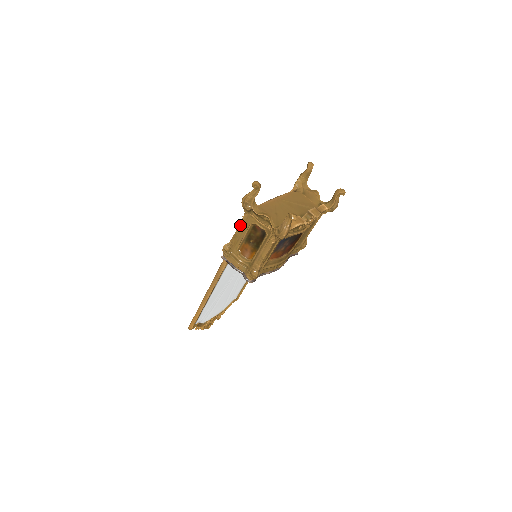
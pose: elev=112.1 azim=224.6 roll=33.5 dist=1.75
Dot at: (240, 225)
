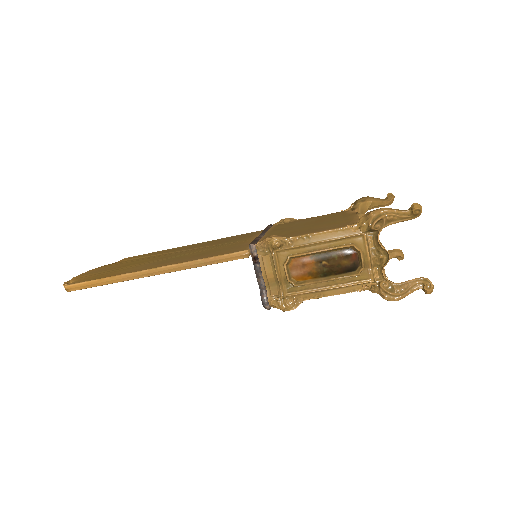
Dot at: (331, 232)
